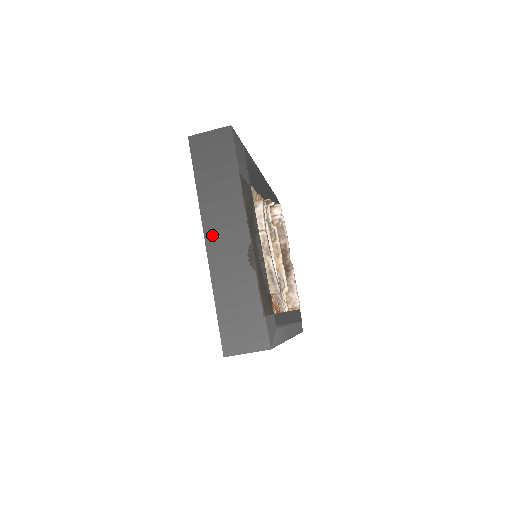
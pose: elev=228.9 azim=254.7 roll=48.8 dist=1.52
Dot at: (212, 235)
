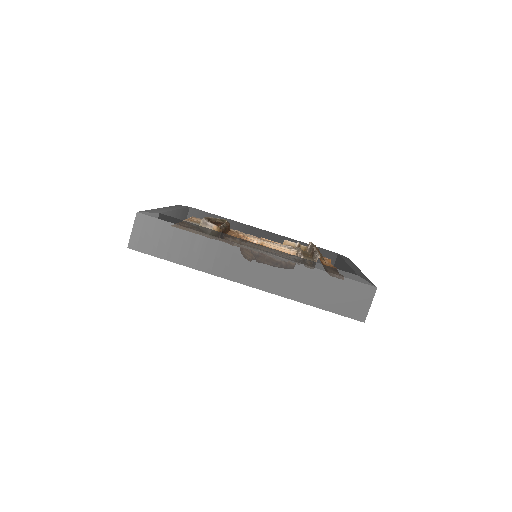
Dot at: occluded
